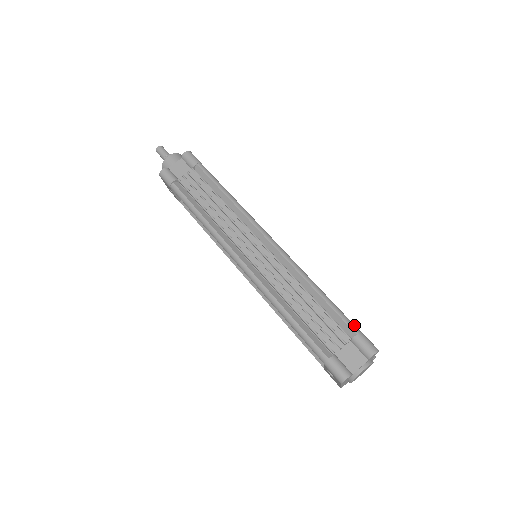
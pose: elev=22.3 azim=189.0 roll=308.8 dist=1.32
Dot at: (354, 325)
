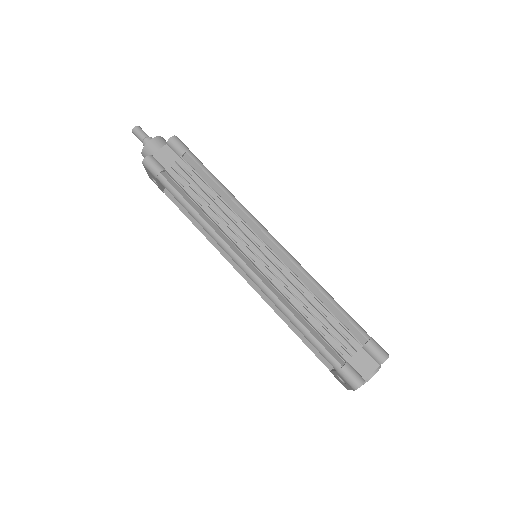
Dot at: (364, 331)
